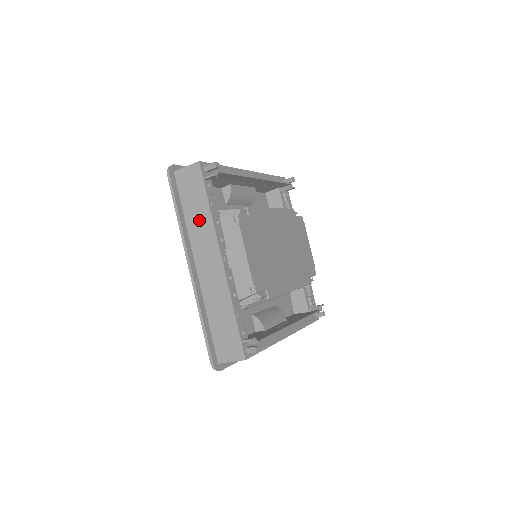
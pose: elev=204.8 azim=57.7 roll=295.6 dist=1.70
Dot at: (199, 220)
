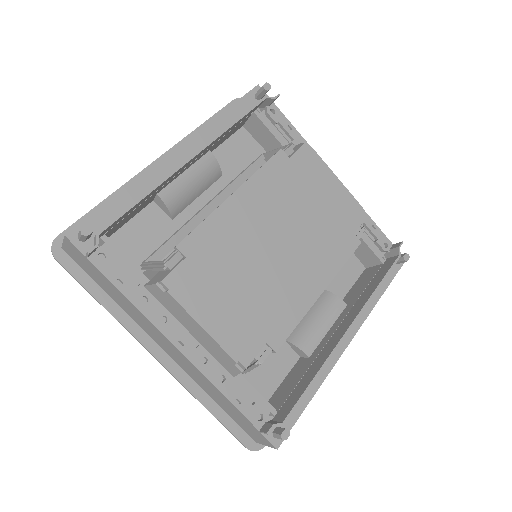
Dot at: (124, 303)
